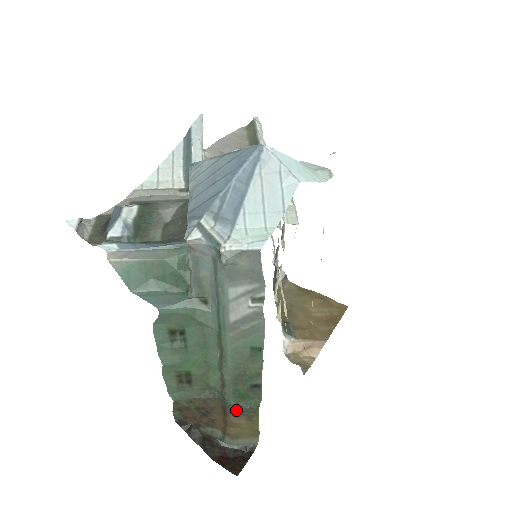
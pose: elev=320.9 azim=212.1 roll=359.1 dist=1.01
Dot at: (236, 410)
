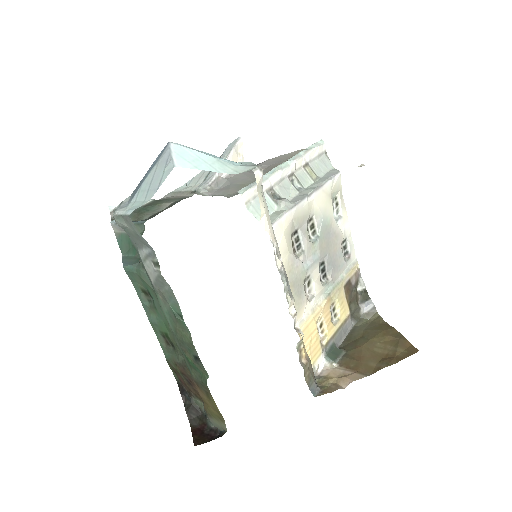
Dot at: (196, 381)
